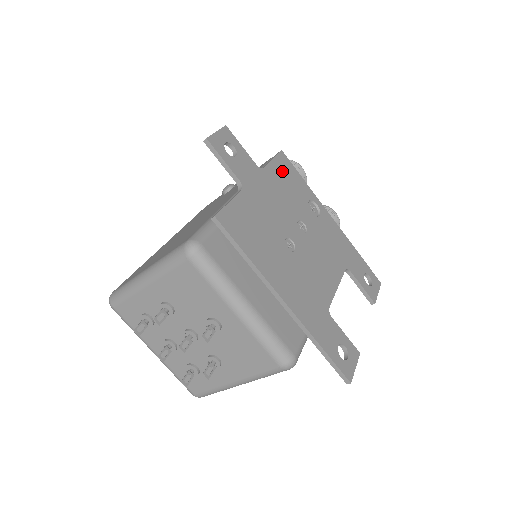
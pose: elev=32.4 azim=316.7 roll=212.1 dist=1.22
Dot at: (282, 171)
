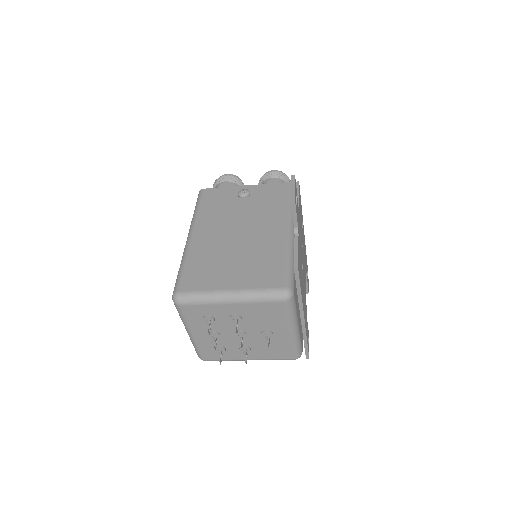
Dot at: occluded
